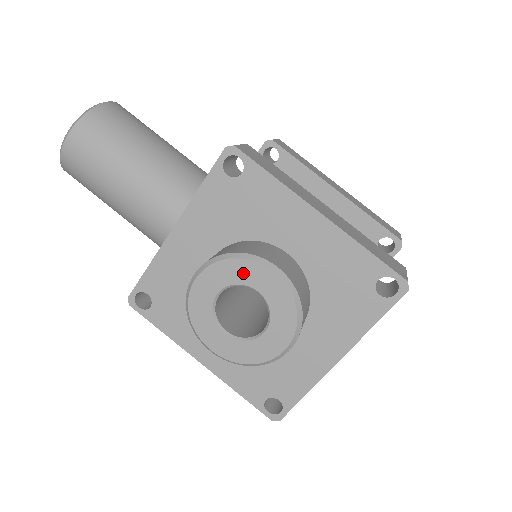
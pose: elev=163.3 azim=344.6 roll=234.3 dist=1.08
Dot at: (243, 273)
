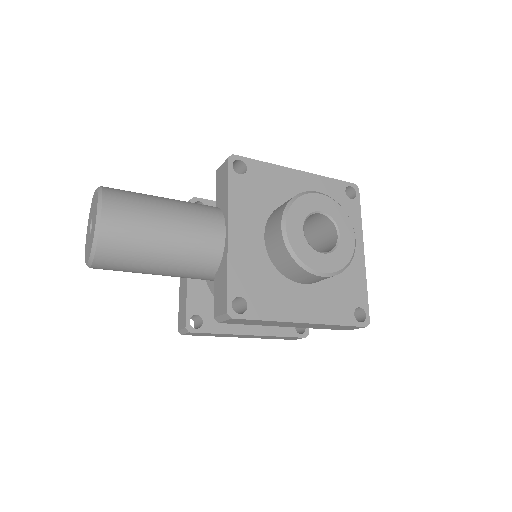
Dot at: (307, 205)
